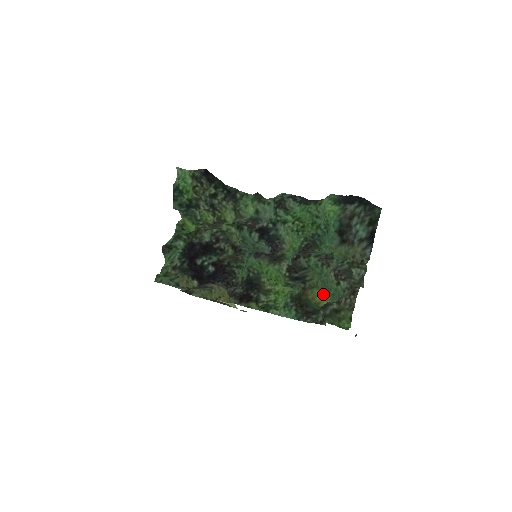
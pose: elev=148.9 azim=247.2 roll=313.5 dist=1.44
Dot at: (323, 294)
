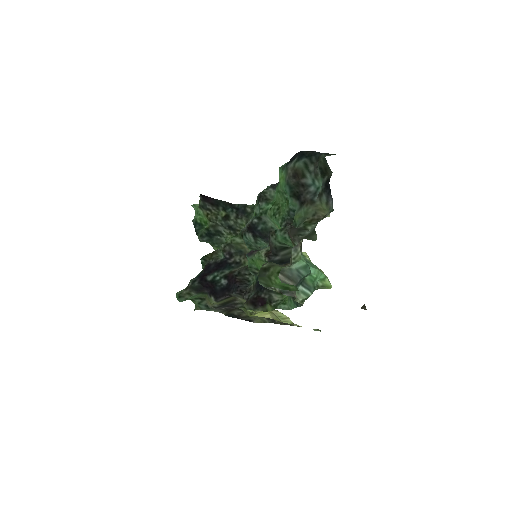
Dot at: (322, 272)
